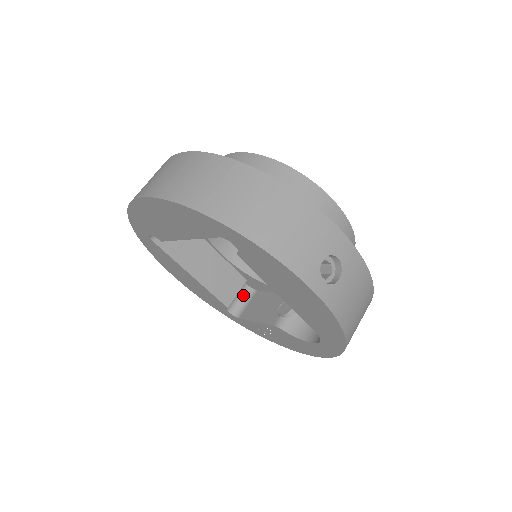
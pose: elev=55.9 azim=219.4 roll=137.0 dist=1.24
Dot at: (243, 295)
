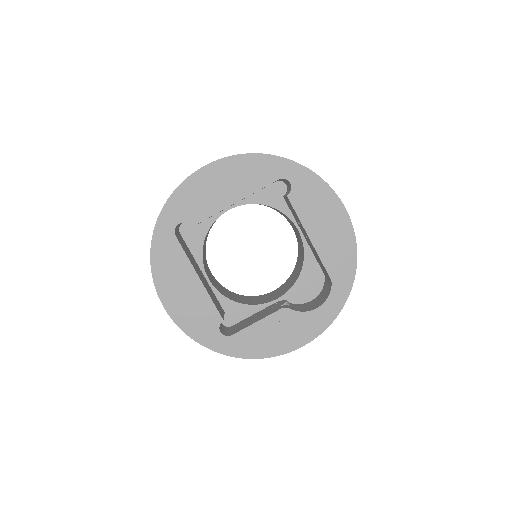
Dot at: (222, 327)
